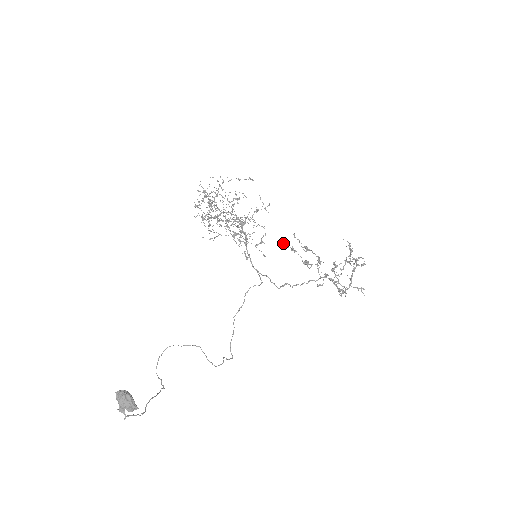
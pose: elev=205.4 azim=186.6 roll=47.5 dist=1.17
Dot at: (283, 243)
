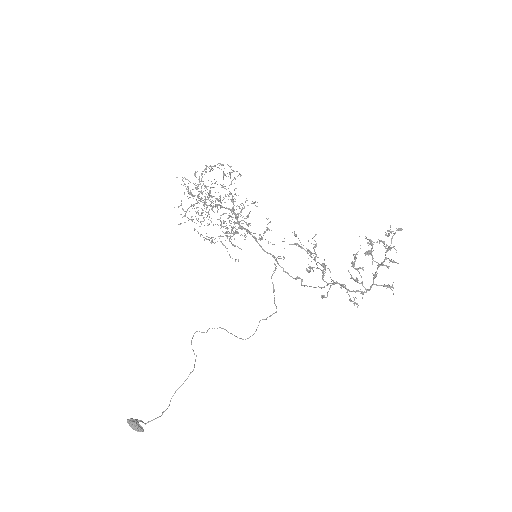
Dot at: occluded
